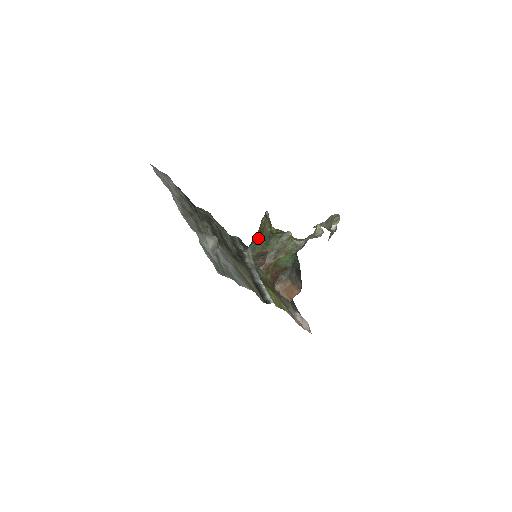
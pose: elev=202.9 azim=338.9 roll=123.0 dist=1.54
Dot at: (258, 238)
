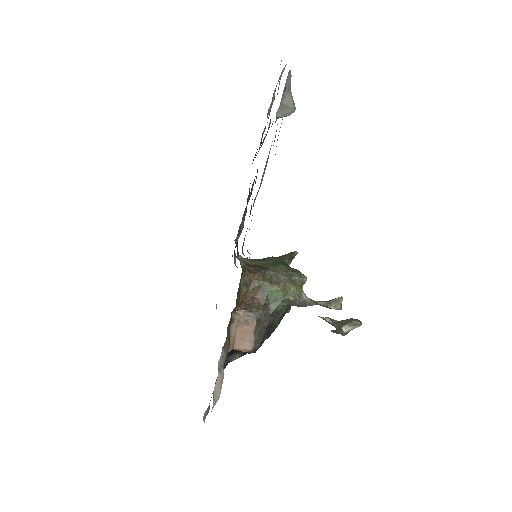
Dot at: (268, 257)
